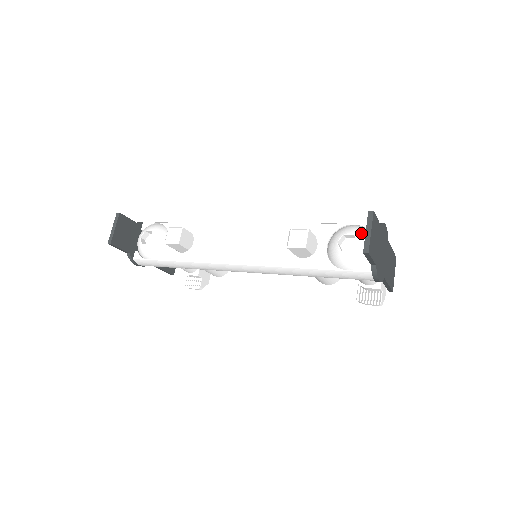
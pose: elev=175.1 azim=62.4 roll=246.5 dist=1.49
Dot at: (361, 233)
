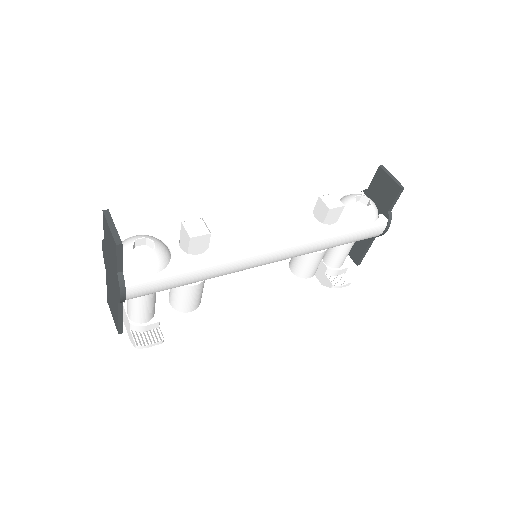
Dot at: (363, 195)
